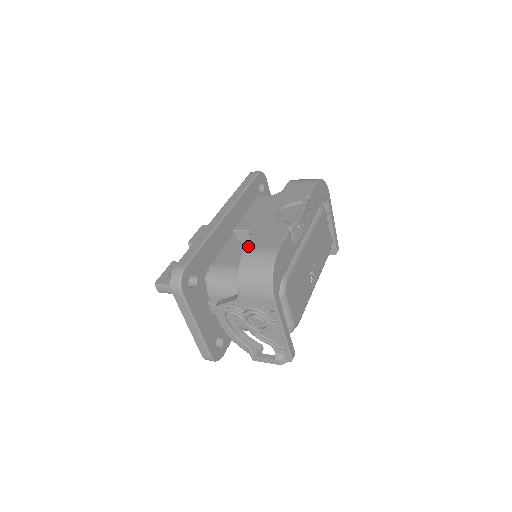
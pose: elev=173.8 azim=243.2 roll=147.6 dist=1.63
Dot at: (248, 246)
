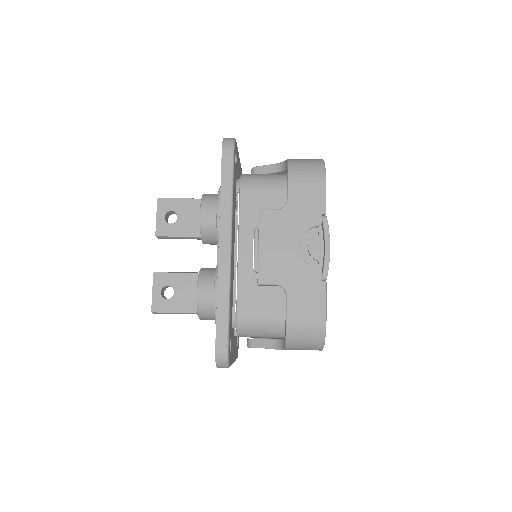
Dot at: (290, 314)
